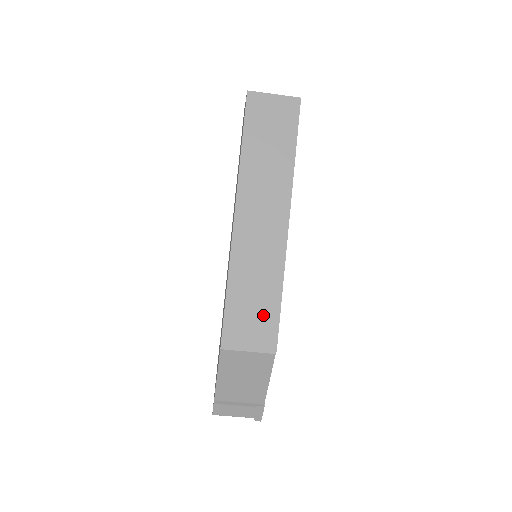
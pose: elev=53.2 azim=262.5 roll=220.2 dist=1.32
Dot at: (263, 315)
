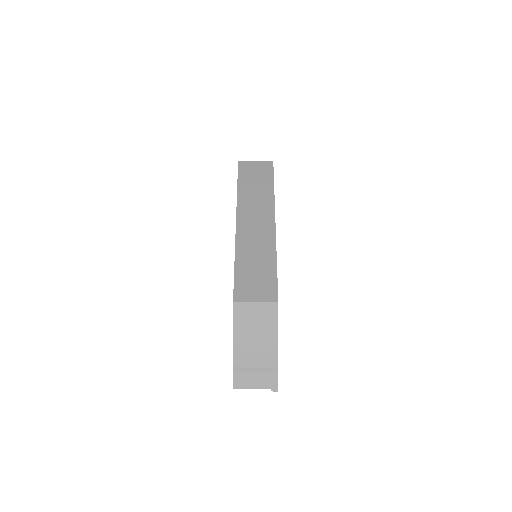
Dot at: (264, 278)
